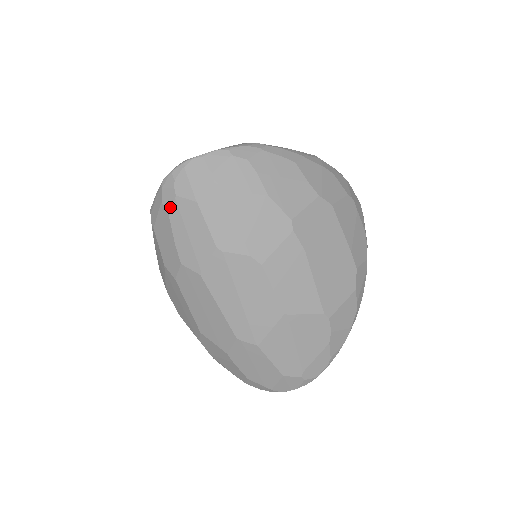
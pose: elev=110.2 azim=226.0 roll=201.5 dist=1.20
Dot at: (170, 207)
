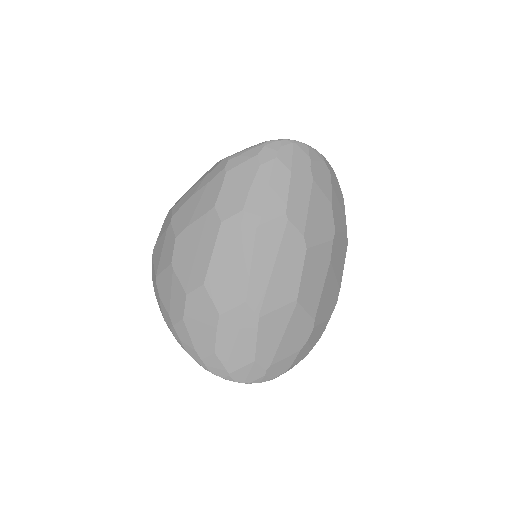
Dot at: (265, 162)
